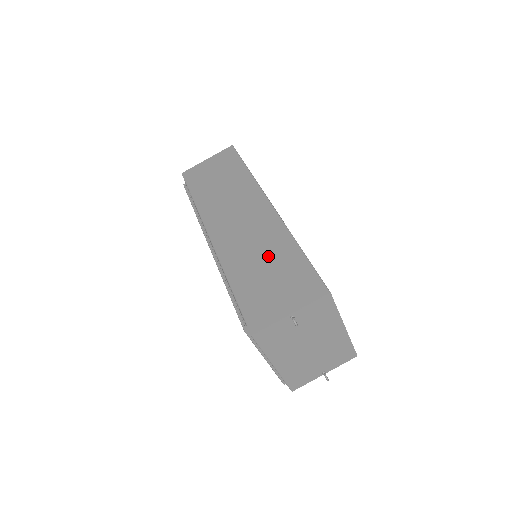
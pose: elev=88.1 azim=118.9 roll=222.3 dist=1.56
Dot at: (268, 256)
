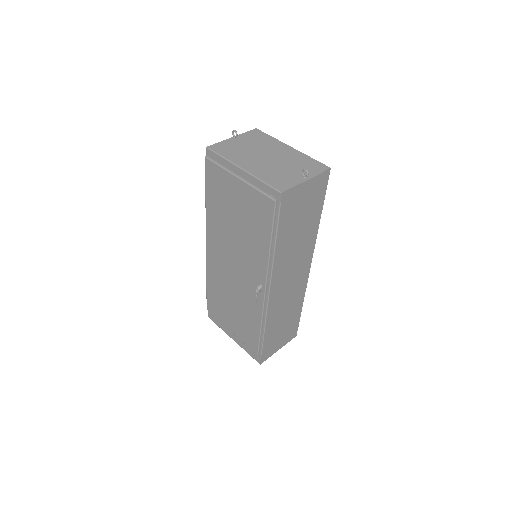
Dot at: occluded
